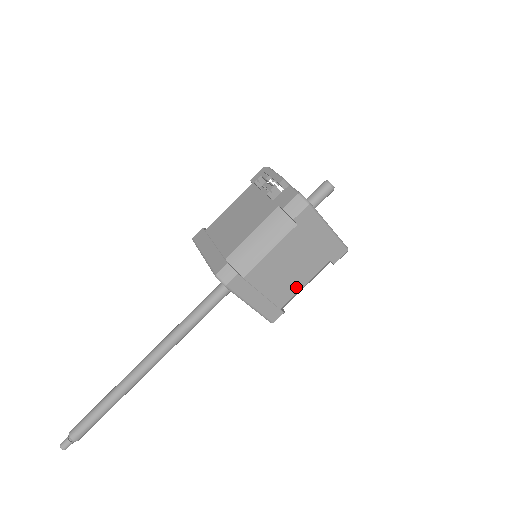
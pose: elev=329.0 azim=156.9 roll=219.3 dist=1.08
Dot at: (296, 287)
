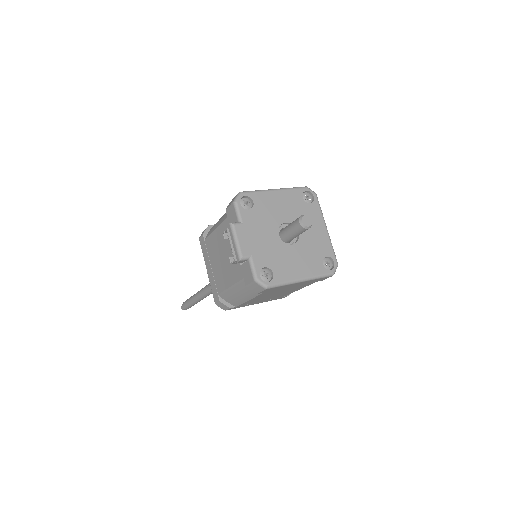
Dot at: (291, 292)
